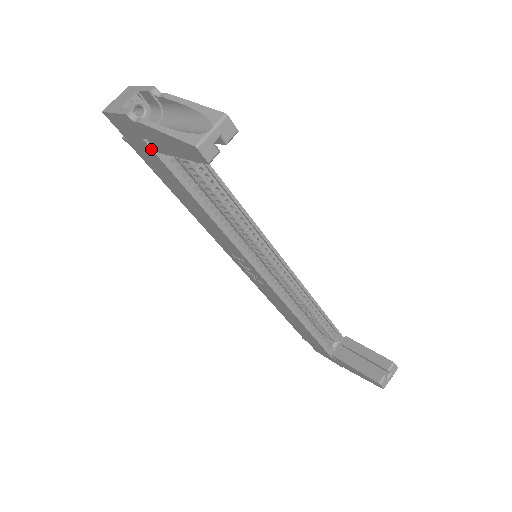
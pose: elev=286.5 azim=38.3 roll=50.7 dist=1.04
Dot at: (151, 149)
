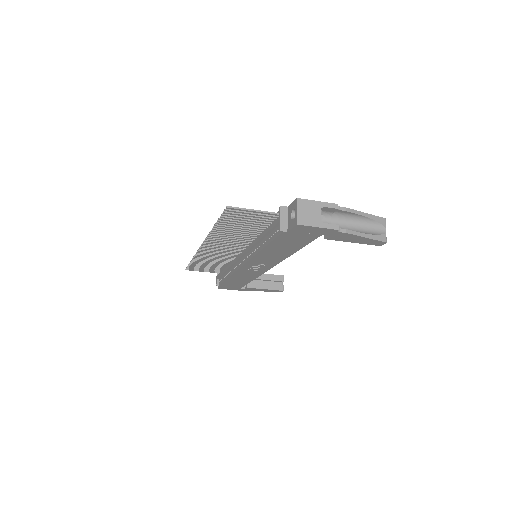
Dot at: occluded
